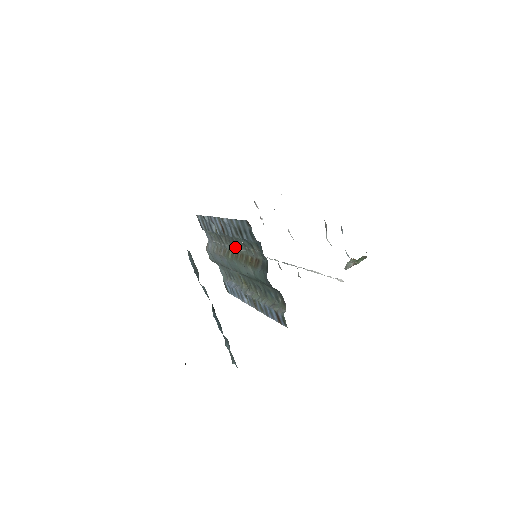
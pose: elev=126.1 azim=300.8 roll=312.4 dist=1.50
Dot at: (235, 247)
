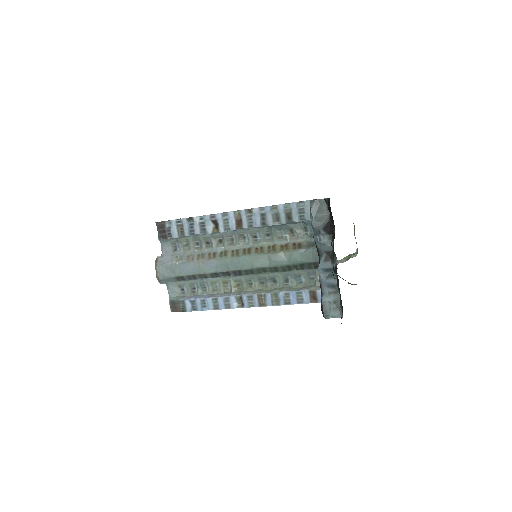
Dot at: (243, 244)
